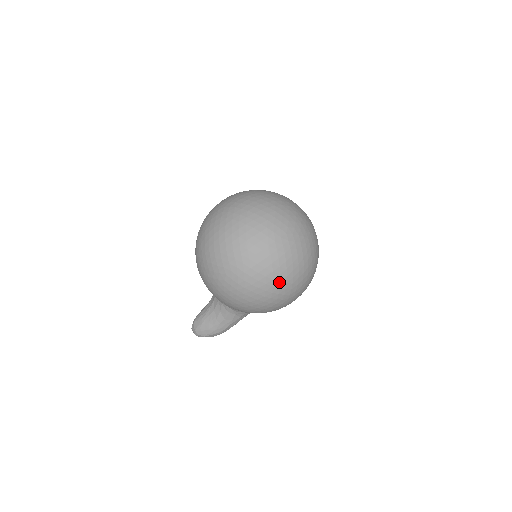
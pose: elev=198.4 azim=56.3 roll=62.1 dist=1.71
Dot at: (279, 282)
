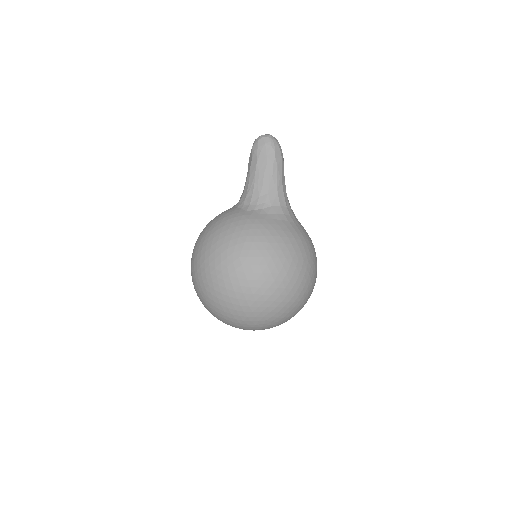
Dot at: occluded
